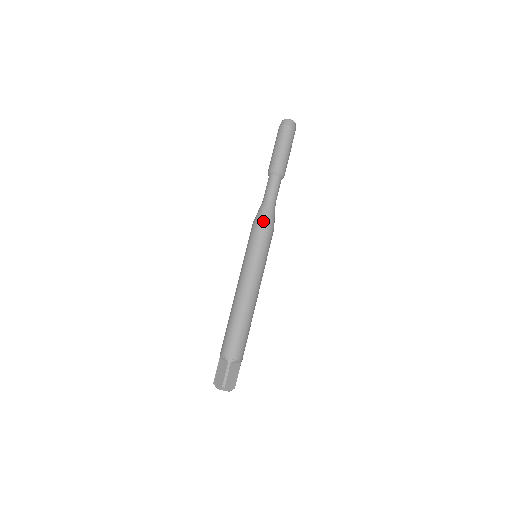
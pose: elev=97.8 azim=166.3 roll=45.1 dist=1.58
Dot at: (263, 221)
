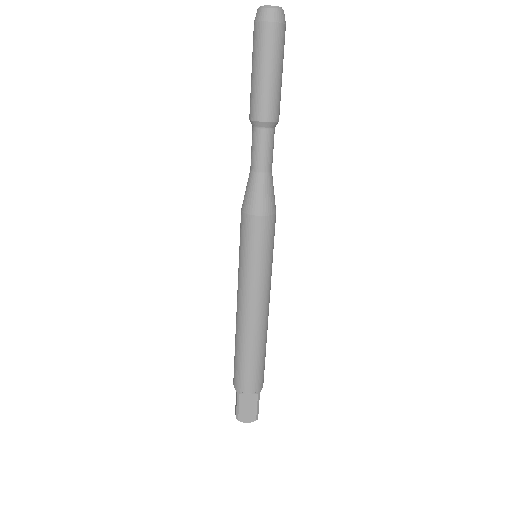
Dot at: (246, 209)
